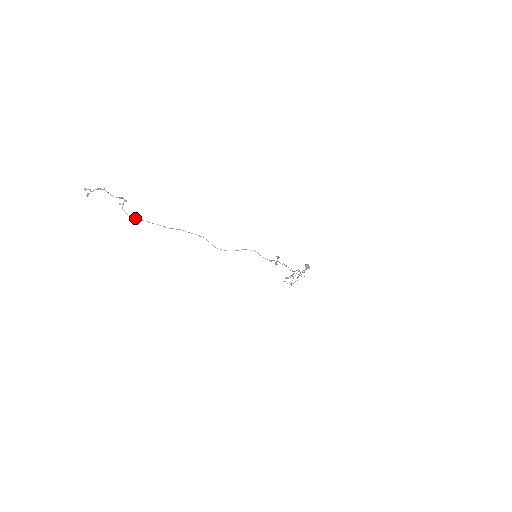
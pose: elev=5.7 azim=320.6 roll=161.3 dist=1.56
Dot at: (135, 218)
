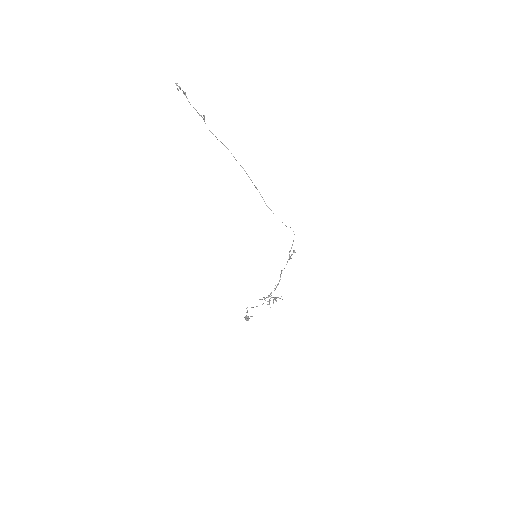
Dot at: occluded
